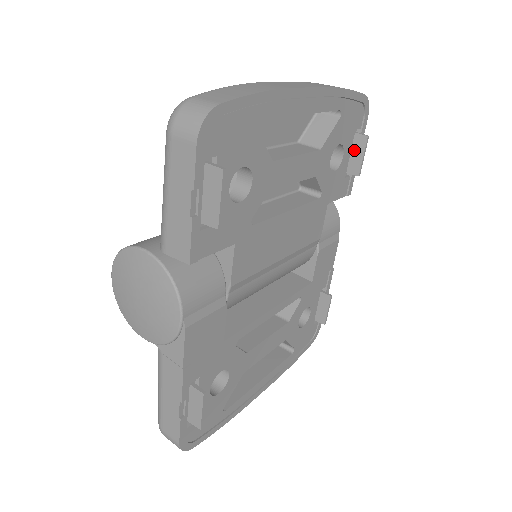
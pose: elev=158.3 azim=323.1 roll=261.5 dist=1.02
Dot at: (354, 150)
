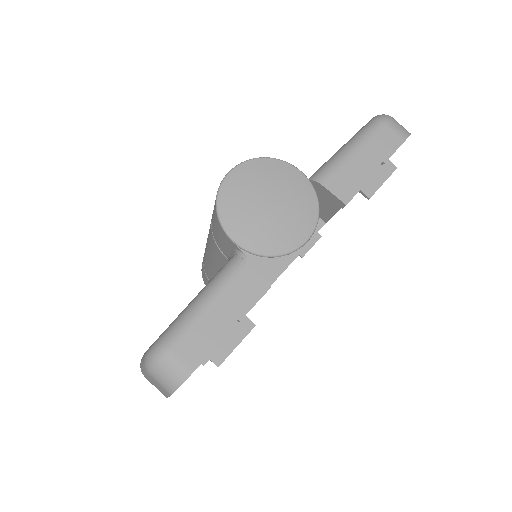
Dot at: occluded
